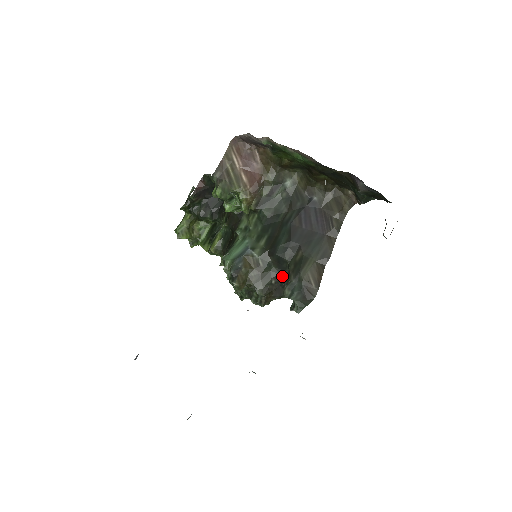
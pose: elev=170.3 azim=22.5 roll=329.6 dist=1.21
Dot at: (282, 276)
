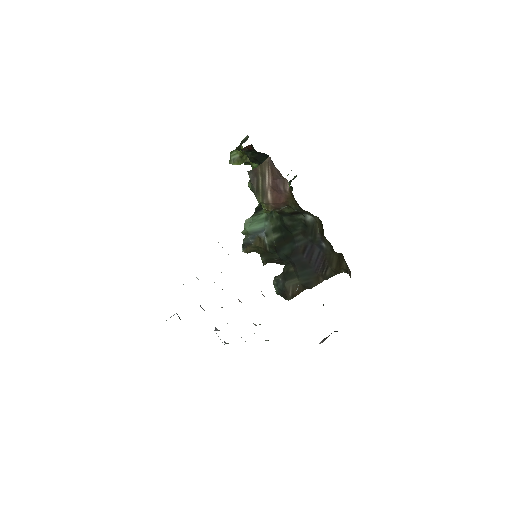
Dot at: occluded
